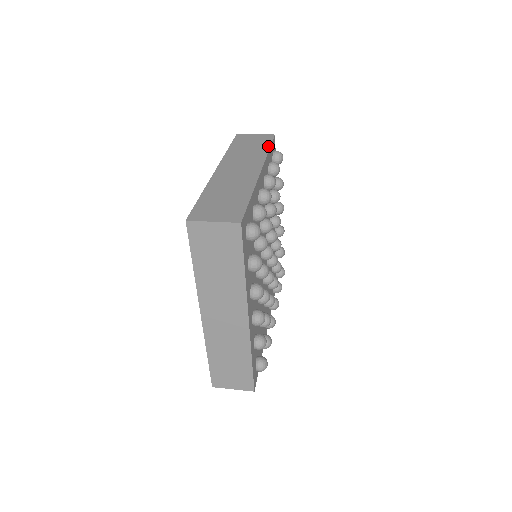
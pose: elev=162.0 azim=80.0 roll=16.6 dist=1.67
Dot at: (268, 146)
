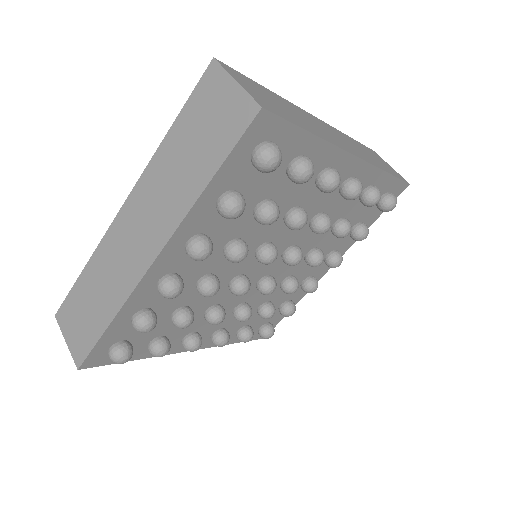
Dot at: (214, 168)
